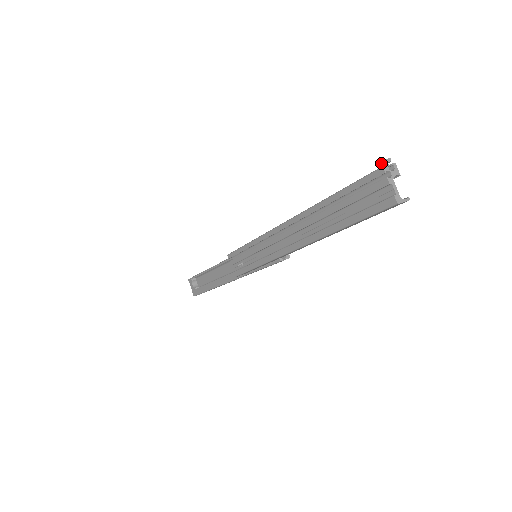
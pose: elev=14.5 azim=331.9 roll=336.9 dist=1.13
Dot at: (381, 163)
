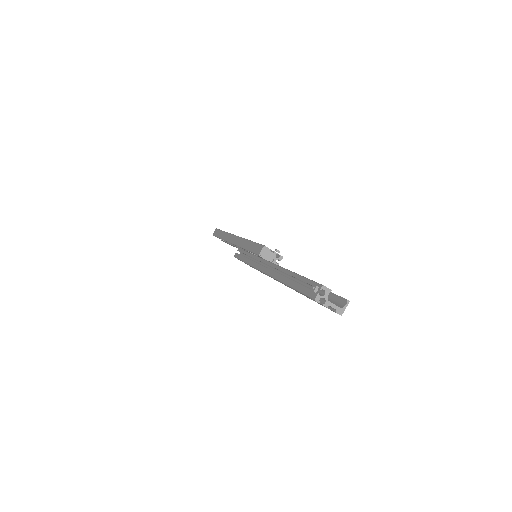
Dot at: (312, 291)
